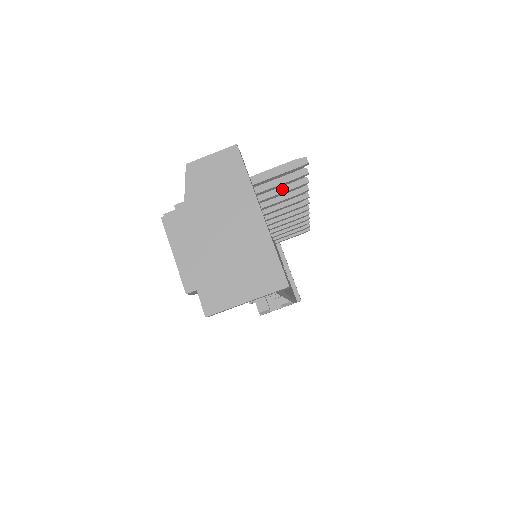
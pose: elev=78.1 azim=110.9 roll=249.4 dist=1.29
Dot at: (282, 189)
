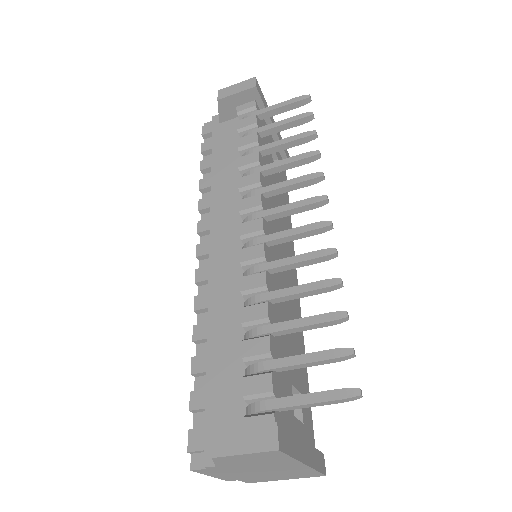
Dot at: (312, 327)
